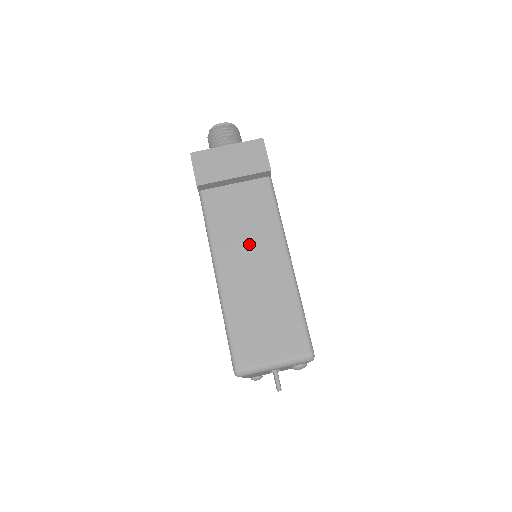
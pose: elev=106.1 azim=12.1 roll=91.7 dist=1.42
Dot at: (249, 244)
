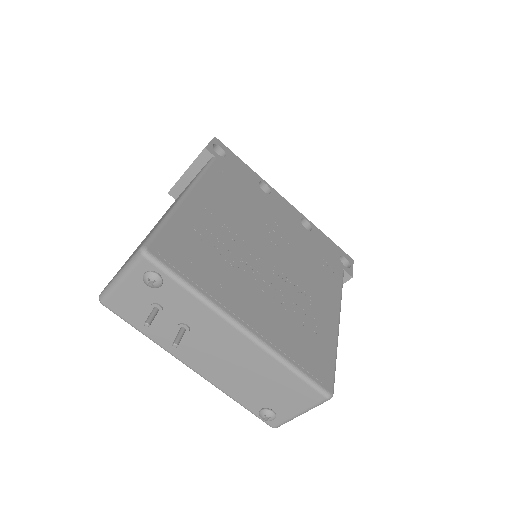
Dot at: occluded
